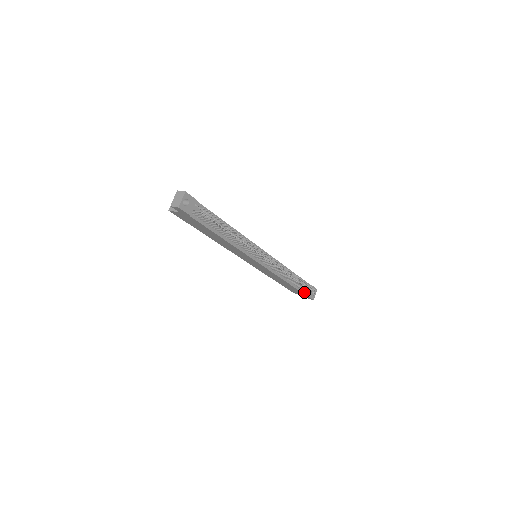
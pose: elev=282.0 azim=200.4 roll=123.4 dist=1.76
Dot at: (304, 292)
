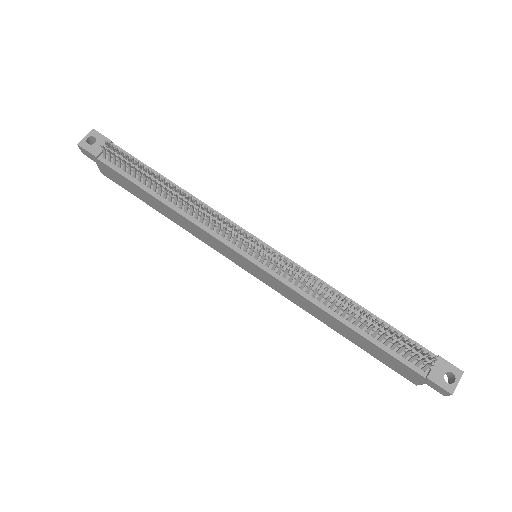
Dot at: (411, 364)
